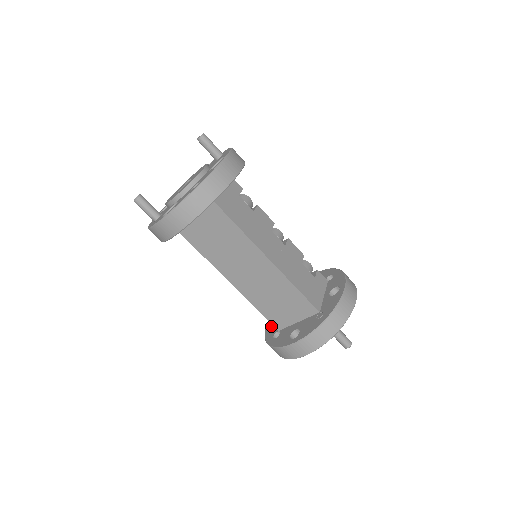
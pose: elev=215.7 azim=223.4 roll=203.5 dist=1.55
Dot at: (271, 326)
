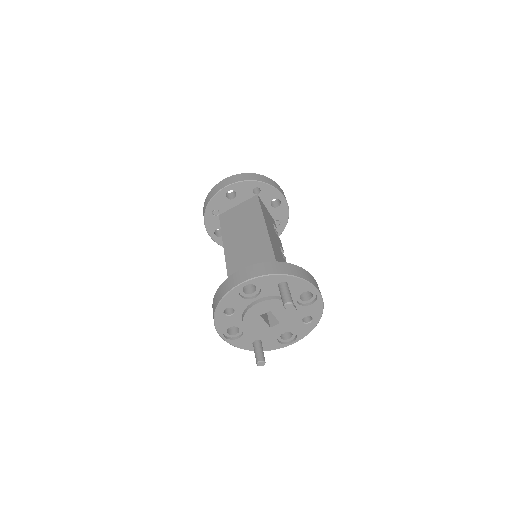
Dot at: occluded
